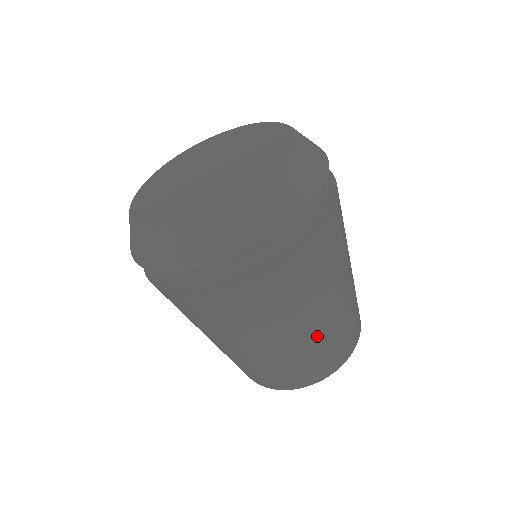
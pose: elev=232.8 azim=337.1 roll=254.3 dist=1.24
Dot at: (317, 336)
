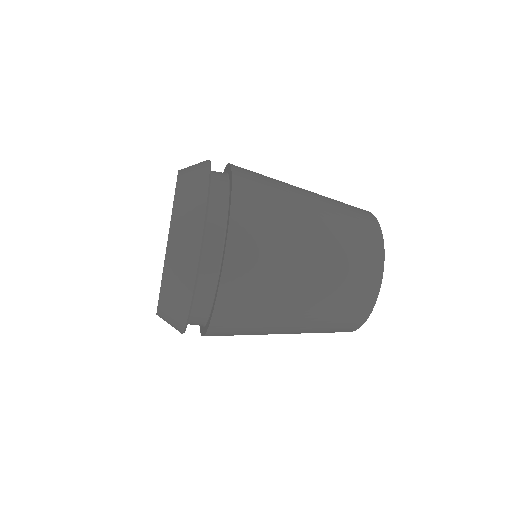
Dot at: (297, 333)
